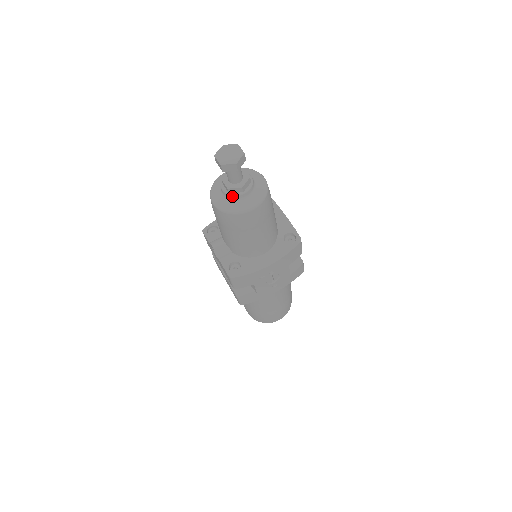
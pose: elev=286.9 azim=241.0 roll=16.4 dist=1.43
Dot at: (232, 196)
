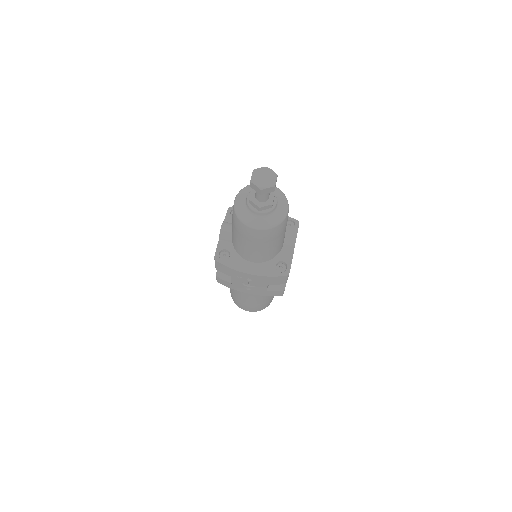
Dot at: (249, 207)
